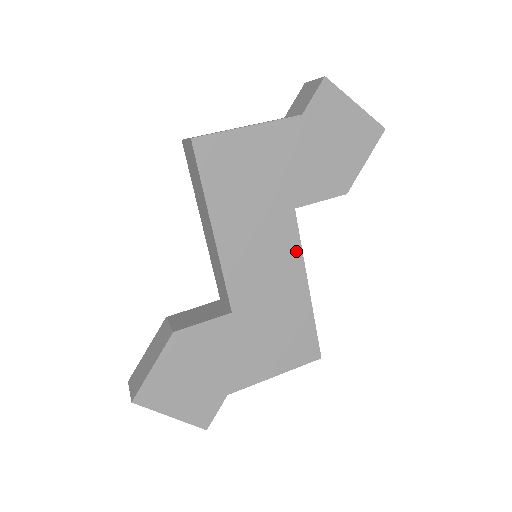
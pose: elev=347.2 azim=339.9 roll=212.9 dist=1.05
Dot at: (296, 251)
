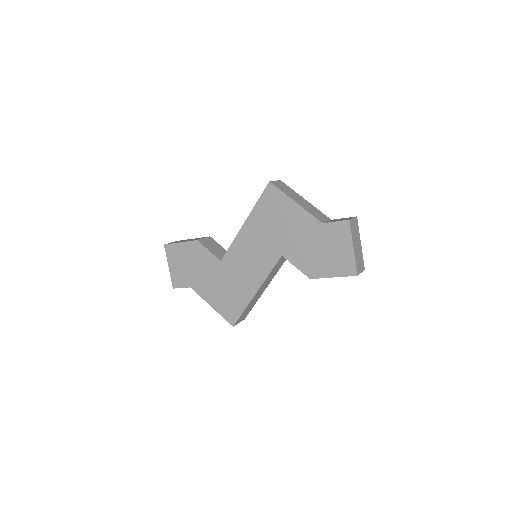
Dot at: (266, 272)
